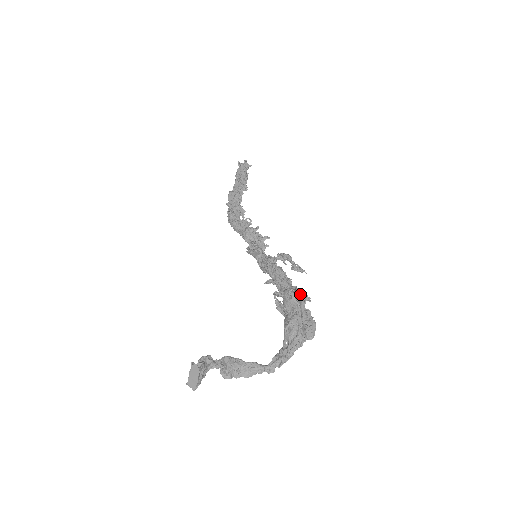
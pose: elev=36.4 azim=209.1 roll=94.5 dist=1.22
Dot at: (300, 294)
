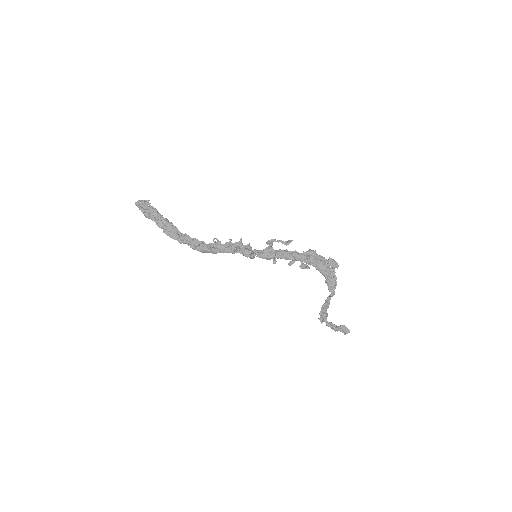
Dot at: (313, 254)
